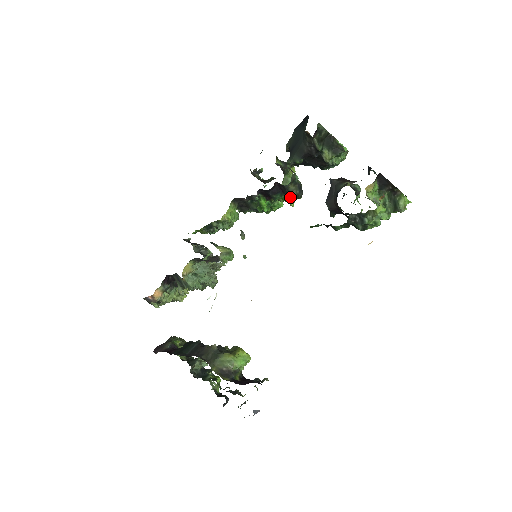
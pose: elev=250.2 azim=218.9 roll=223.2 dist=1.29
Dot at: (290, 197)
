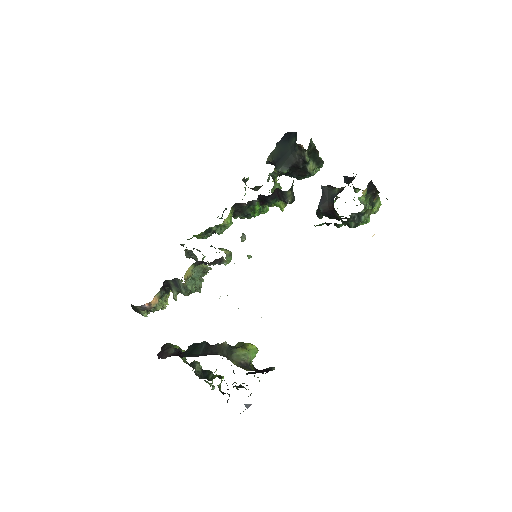
Dot at: (286, 202)
